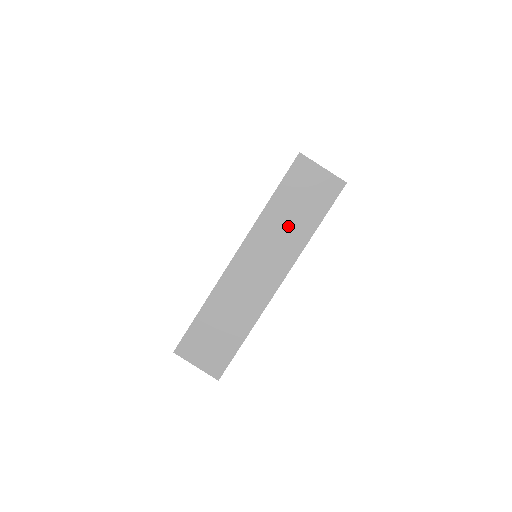
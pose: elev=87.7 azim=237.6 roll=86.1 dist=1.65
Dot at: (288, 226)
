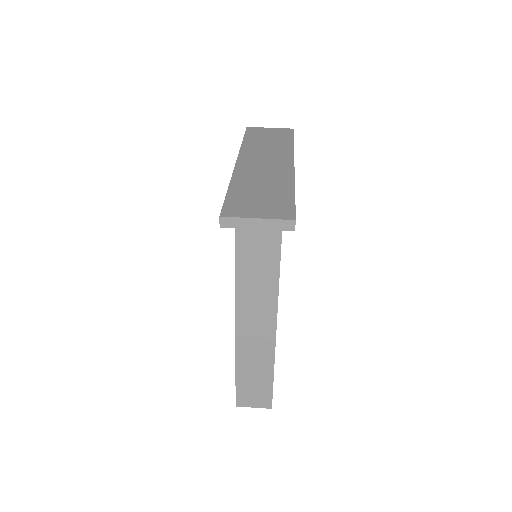
Dot at: (269, 145)
